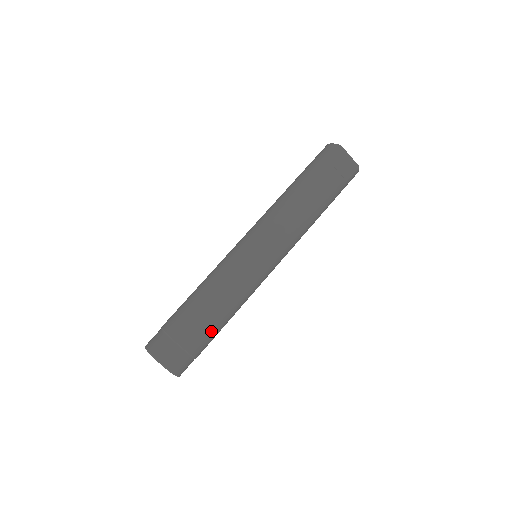
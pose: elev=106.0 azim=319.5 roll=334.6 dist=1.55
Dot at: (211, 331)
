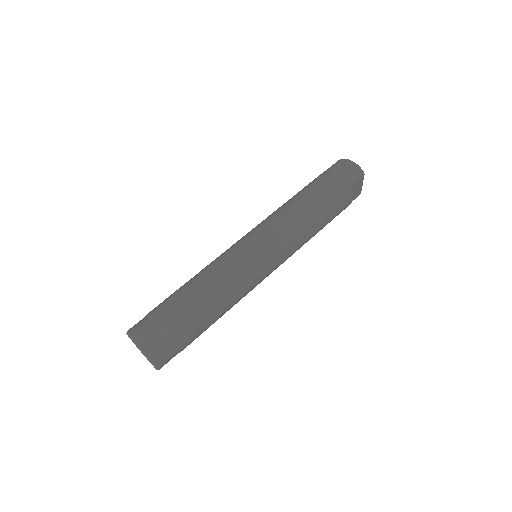
Dot at: occluded
